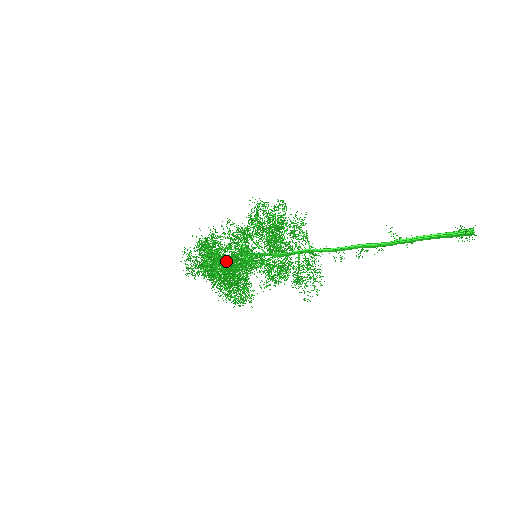
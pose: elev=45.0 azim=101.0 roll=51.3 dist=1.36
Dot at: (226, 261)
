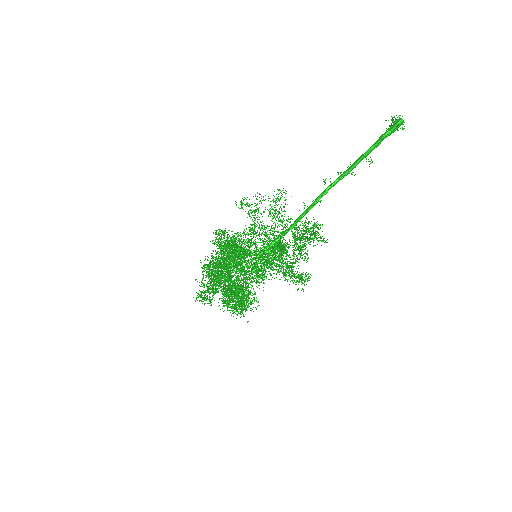
Dot at: occluded
